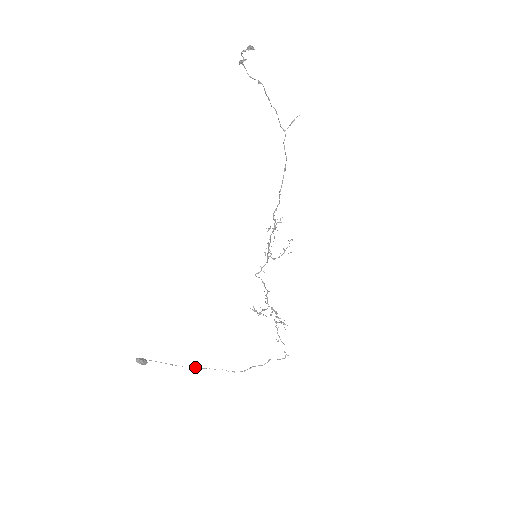
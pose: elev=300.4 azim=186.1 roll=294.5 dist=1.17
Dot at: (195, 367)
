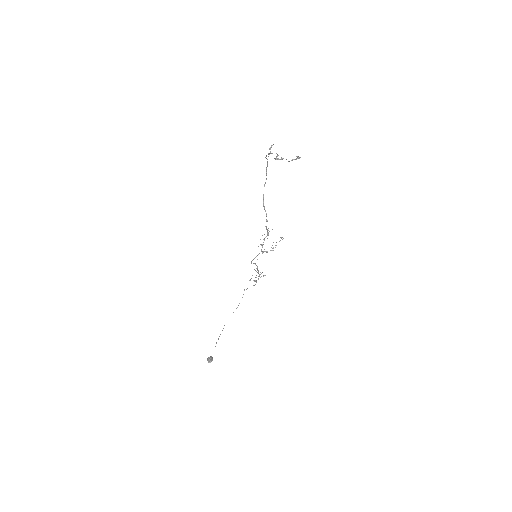
Dot at: occluded
